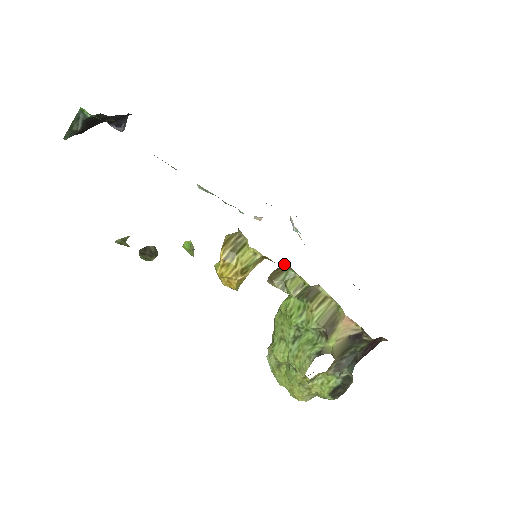
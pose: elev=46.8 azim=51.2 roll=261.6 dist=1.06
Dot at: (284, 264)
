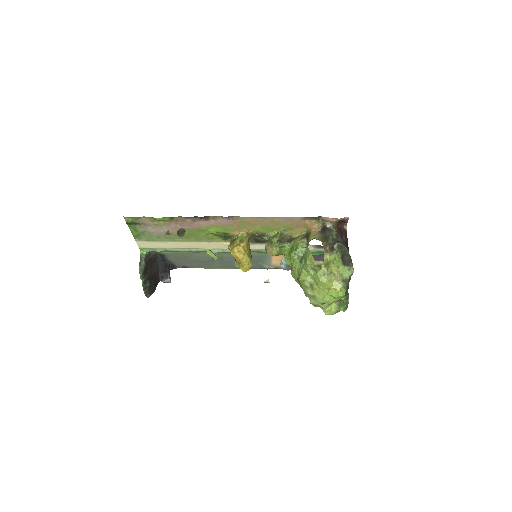
Dot at: (265, 239)
